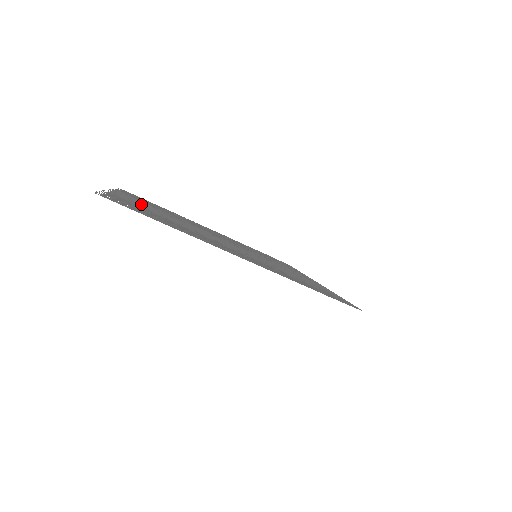
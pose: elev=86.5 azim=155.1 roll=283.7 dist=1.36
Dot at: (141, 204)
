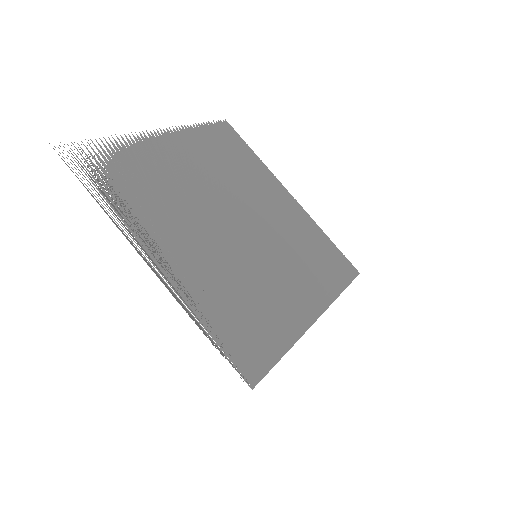
Dot at: (170, 155)
